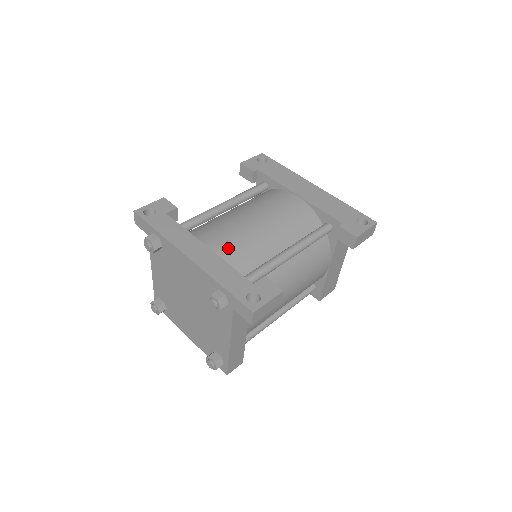
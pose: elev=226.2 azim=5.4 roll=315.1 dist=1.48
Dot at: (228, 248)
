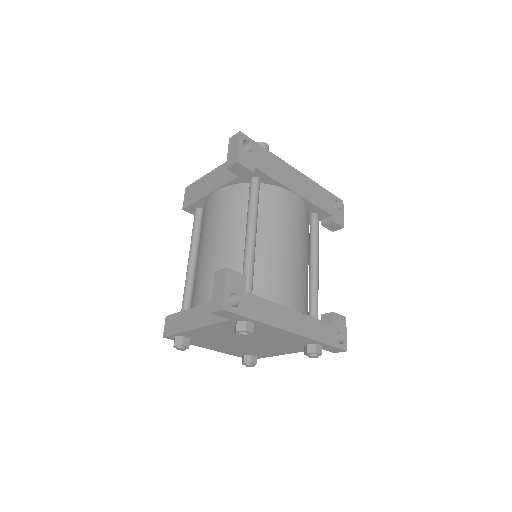
Dot at: (301, 298)
